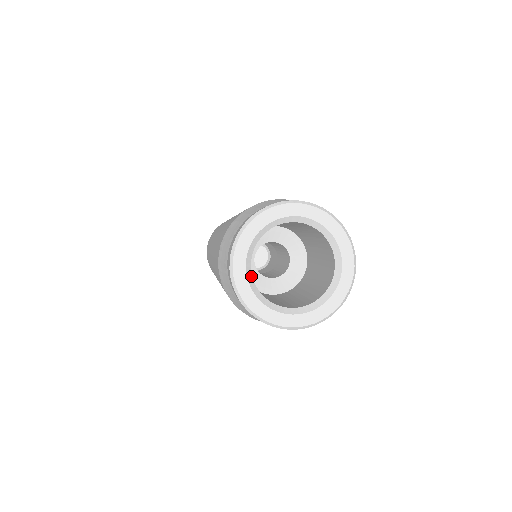
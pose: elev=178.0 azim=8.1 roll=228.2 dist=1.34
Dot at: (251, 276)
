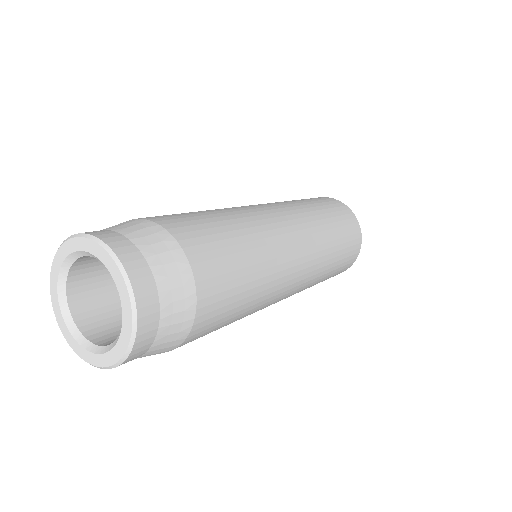
Dot at: (65, 278)
